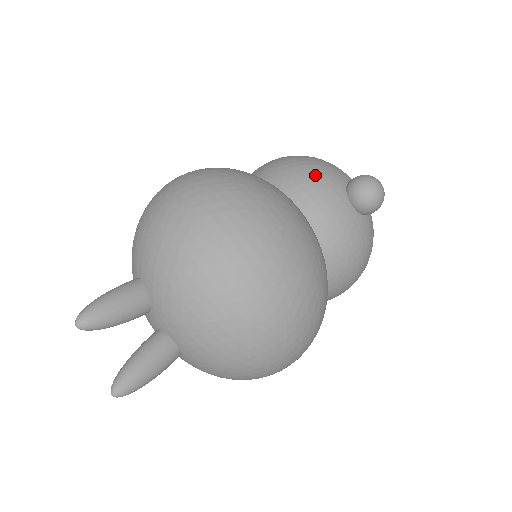
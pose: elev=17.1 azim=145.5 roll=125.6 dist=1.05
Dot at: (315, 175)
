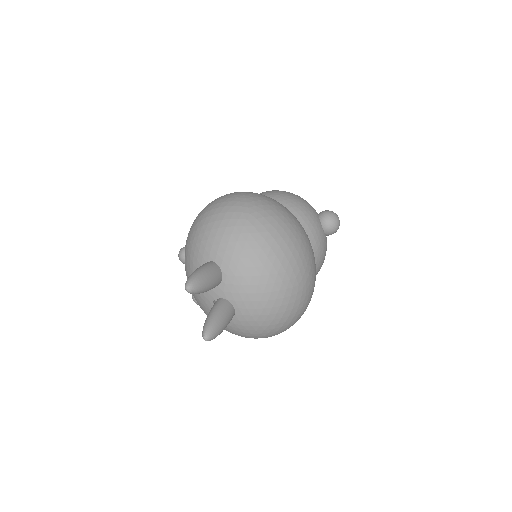
Dot at: (304, 206)
